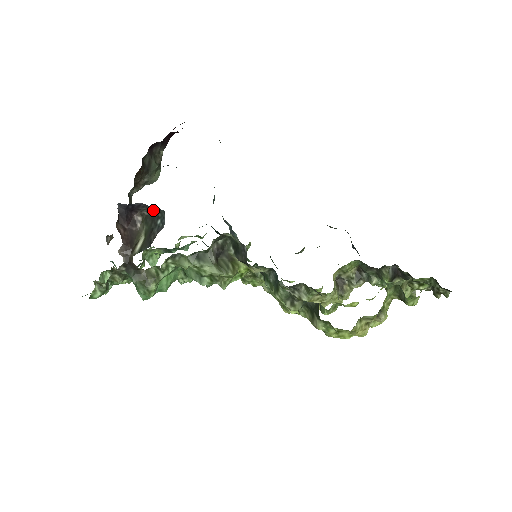
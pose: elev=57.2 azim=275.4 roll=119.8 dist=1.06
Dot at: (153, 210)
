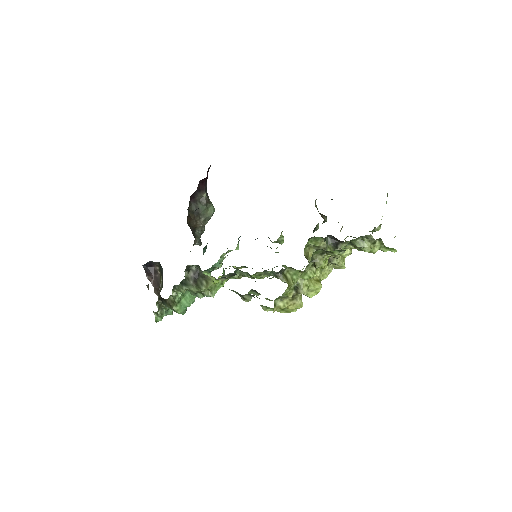
Dot at: (158, 262)
